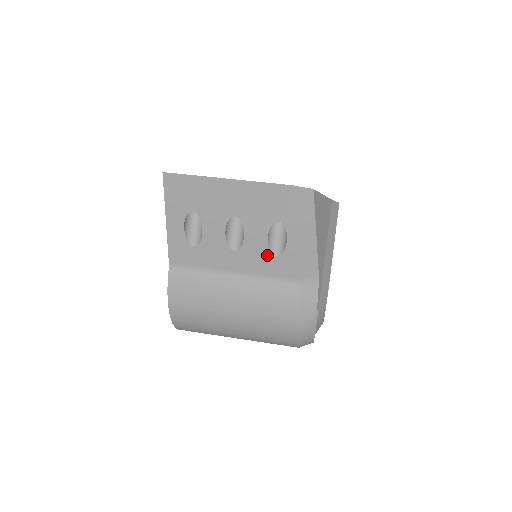
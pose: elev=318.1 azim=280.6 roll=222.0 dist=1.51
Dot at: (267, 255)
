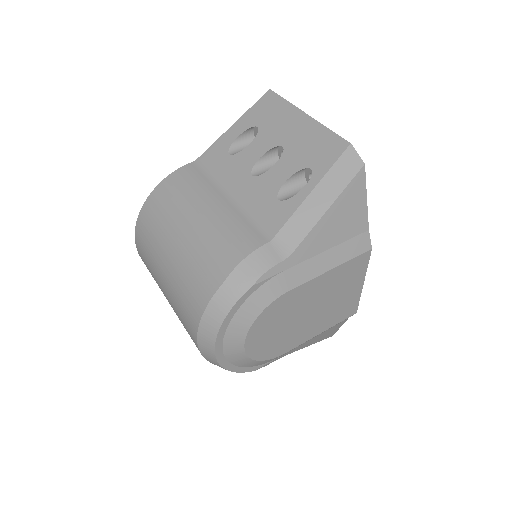
Dot at: (272, 194)
